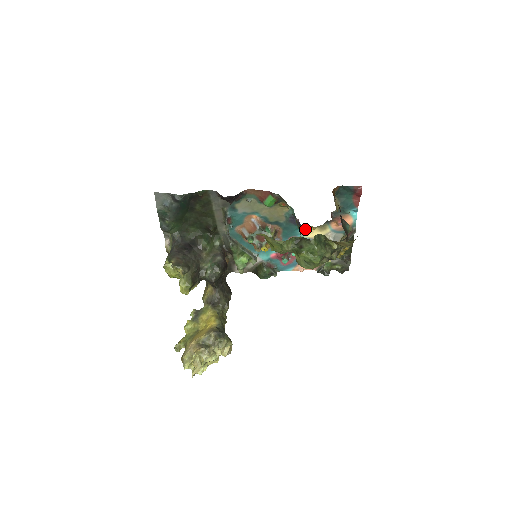
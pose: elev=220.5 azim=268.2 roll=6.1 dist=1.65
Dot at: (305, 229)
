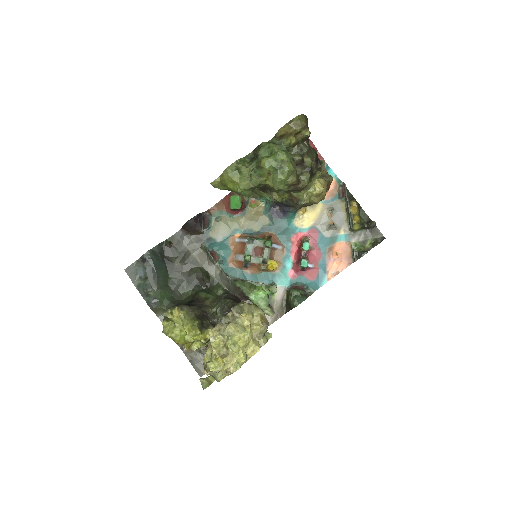
Dot at: (297, 219)
